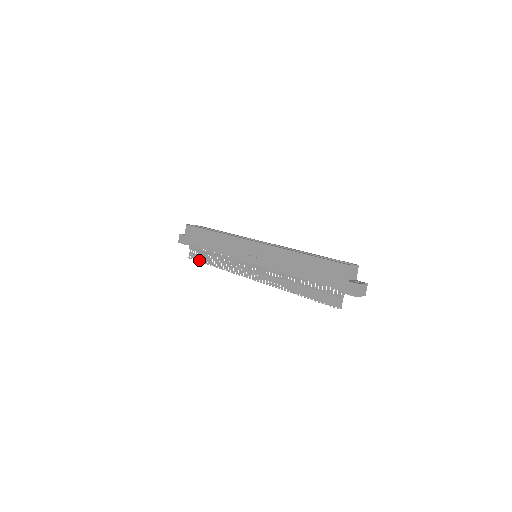
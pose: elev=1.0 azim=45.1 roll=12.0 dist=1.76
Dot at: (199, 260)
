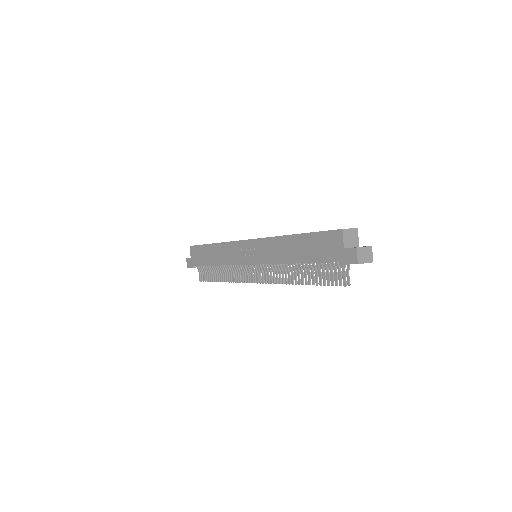
Dot at: (208, 280)
